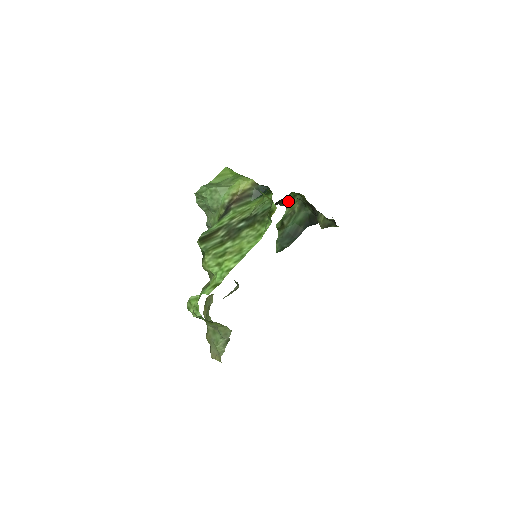
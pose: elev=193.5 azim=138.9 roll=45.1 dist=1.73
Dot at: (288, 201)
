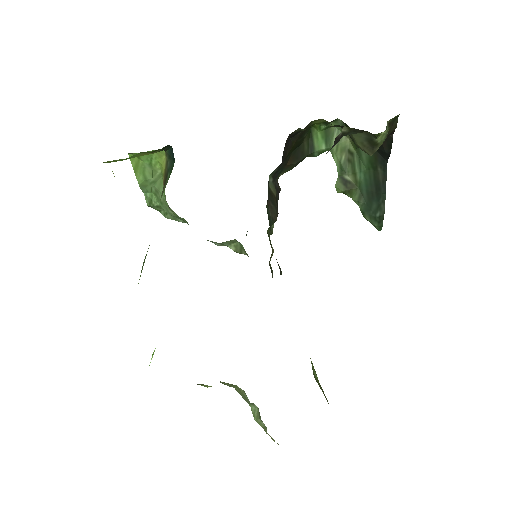
Dot at: (321, 143)
